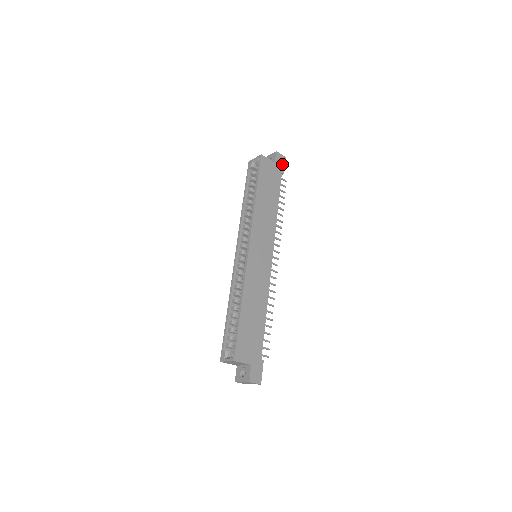
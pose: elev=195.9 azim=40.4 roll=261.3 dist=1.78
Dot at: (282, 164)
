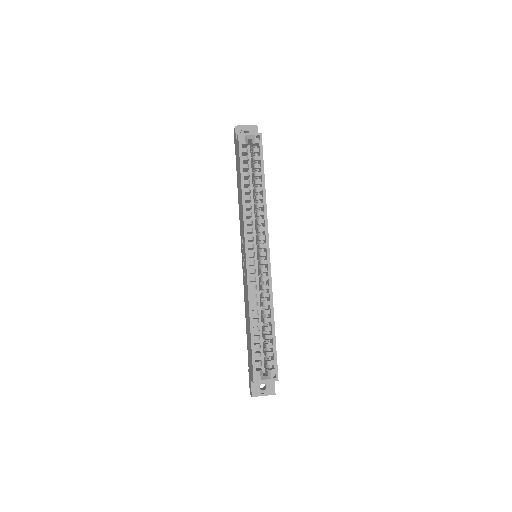
Dot at: occluded
